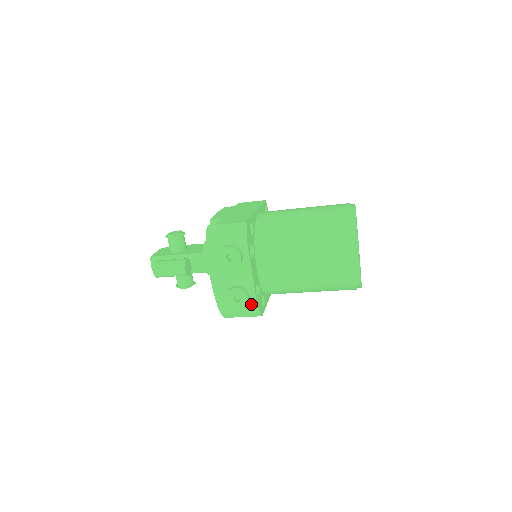
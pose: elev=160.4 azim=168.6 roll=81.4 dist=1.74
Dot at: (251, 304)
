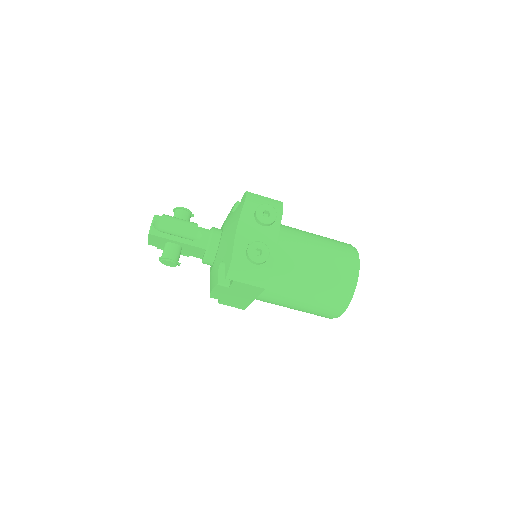
Dot at: (267, 265)
